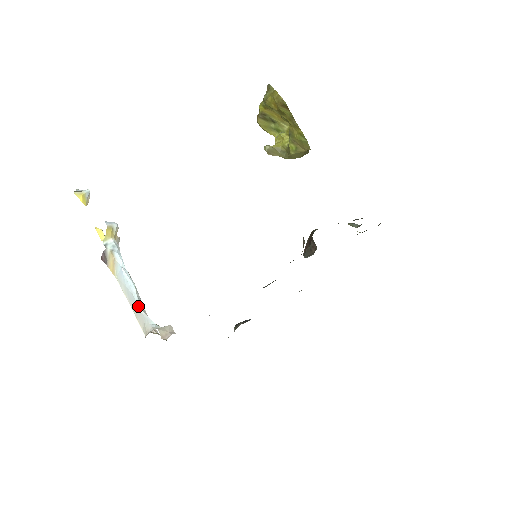
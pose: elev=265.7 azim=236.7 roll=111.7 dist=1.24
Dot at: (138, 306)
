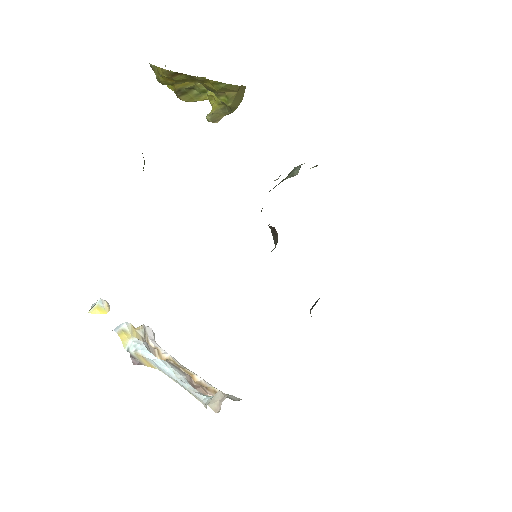
Dot at: (185, 388)
